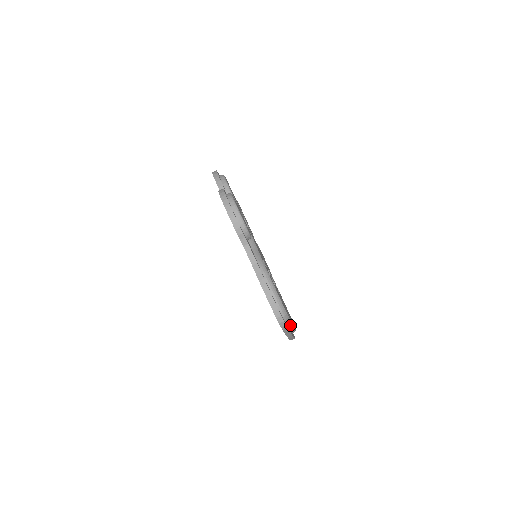
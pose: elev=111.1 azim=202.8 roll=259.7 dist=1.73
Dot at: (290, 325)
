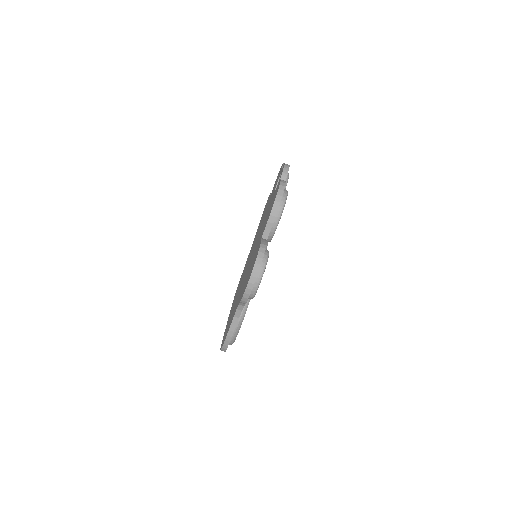
Dot at: occluded
